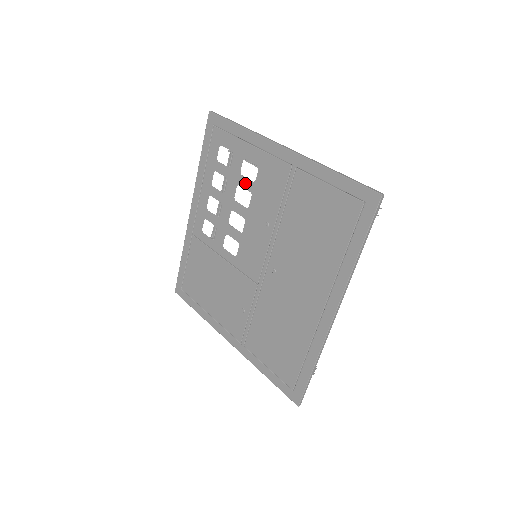
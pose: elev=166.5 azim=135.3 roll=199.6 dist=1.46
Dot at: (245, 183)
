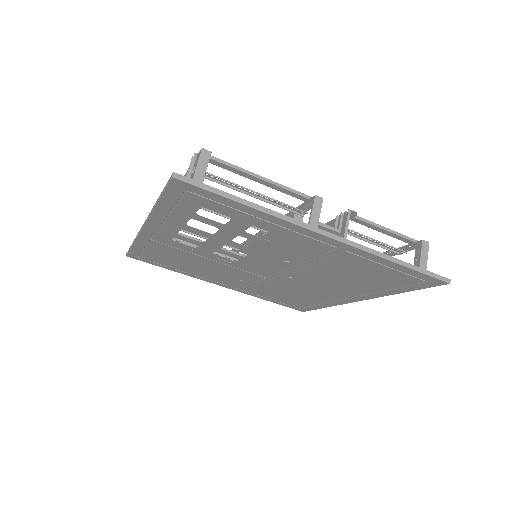
Dot at: (253, 238)
